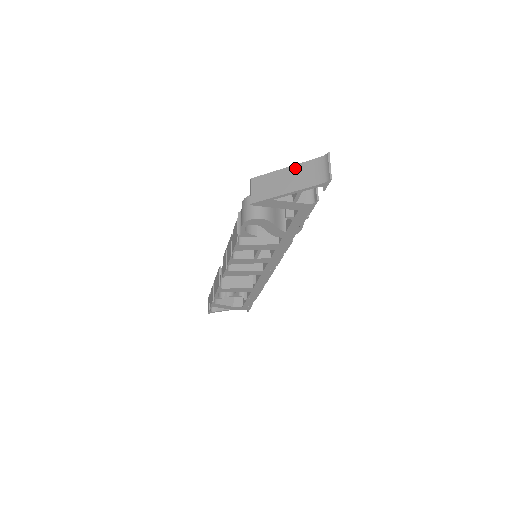
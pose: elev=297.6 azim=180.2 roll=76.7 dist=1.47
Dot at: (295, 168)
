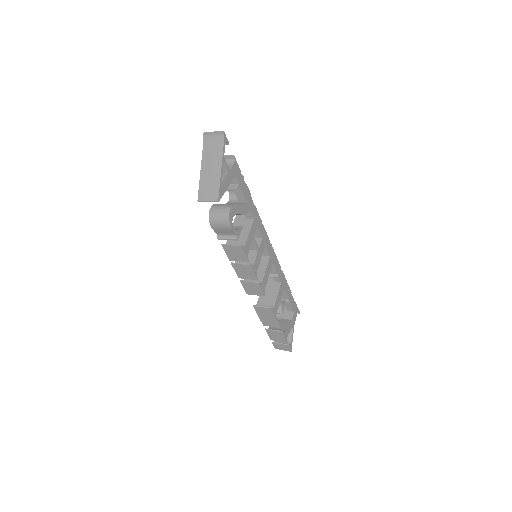
Dot at: (204, 161)
